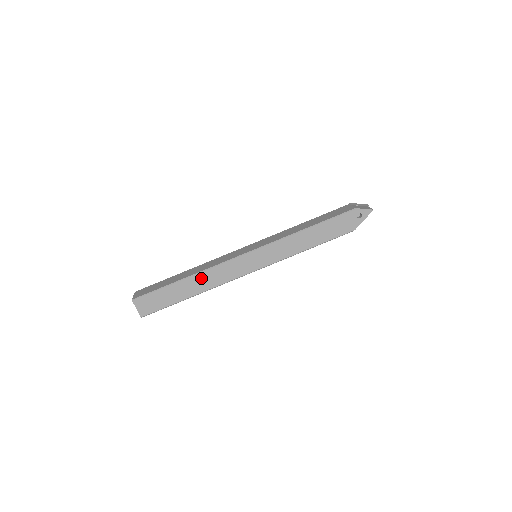
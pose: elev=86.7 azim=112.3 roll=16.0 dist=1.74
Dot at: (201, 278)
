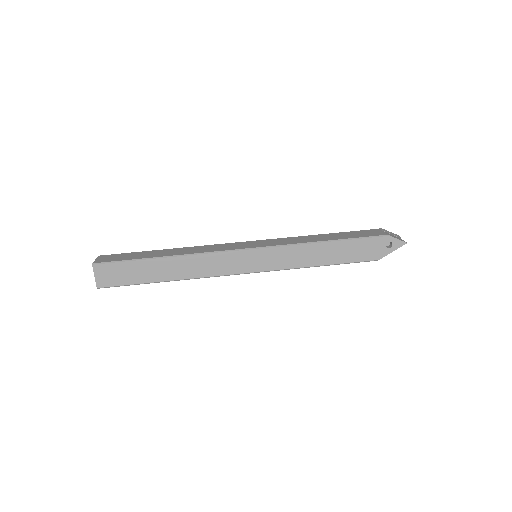
Dot at: (184, 262)
